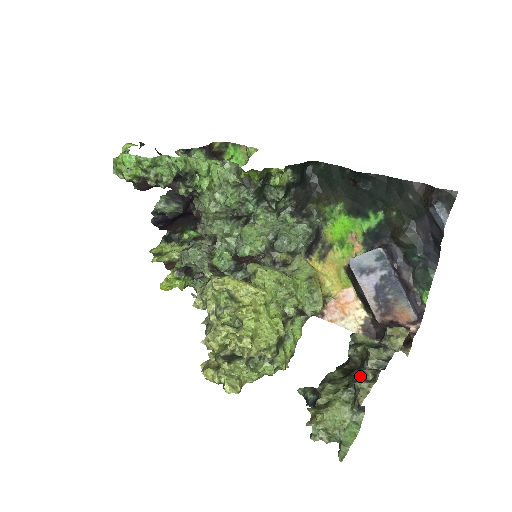
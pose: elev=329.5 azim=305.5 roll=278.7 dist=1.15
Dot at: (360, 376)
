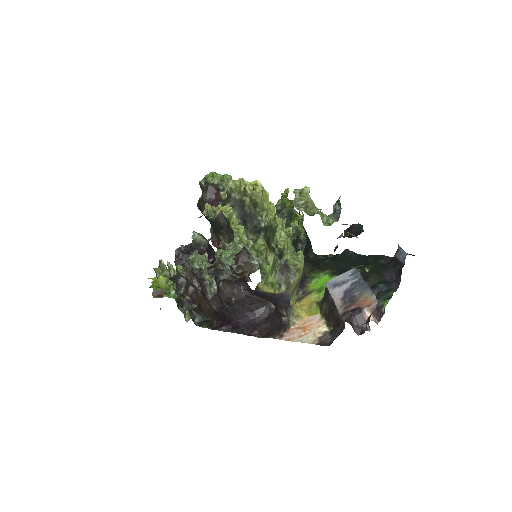
Dot at: occluded
